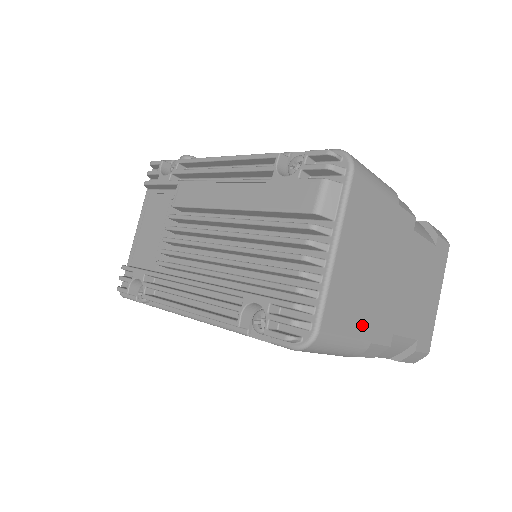
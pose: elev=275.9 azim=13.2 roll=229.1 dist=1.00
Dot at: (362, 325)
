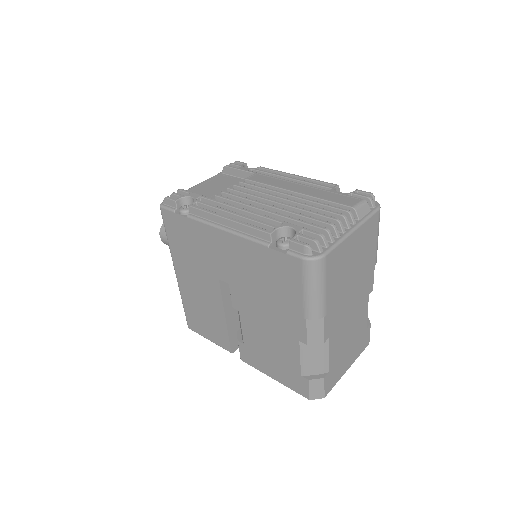
Dot at: (331, 296)
